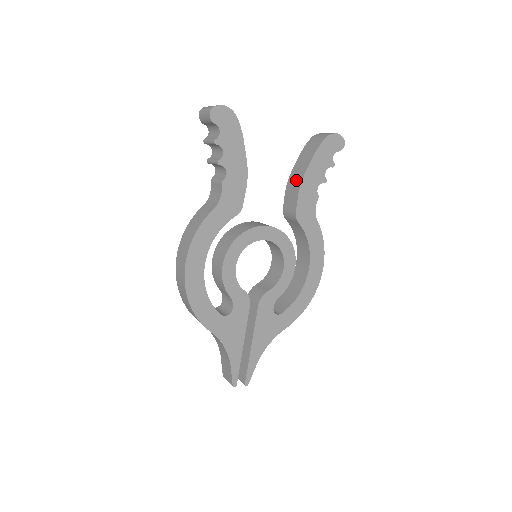
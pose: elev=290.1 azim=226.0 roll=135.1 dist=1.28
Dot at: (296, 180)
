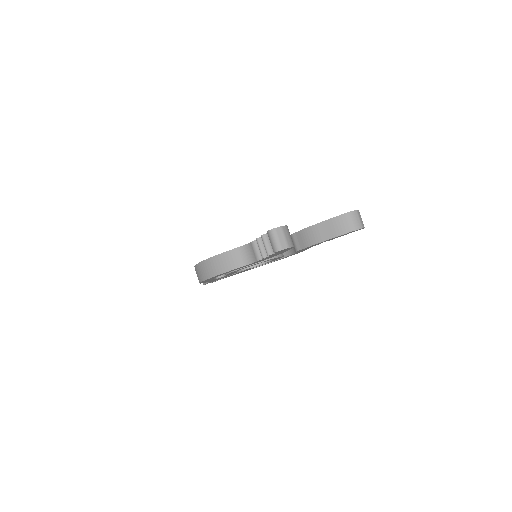
Dot at: (312, 238)
